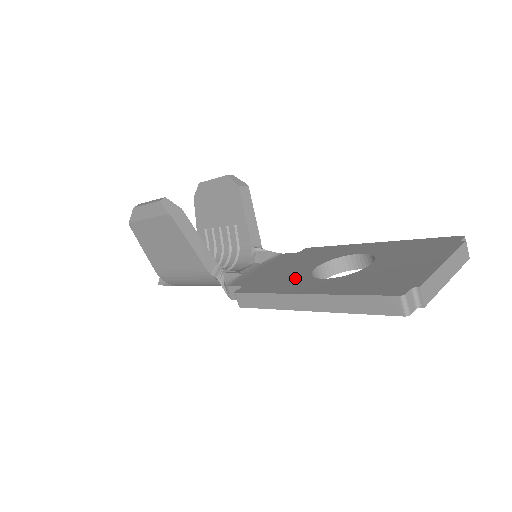
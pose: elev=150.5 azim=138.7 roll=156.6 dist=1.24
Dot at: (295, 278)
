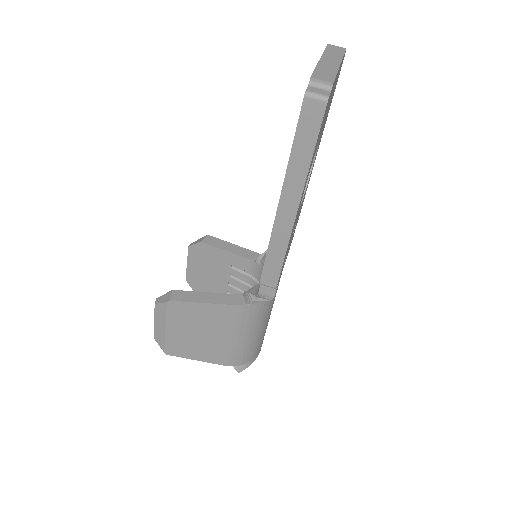
Dot at: occluded
